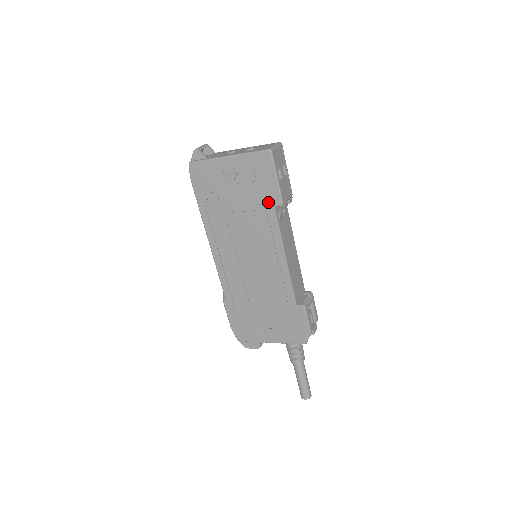
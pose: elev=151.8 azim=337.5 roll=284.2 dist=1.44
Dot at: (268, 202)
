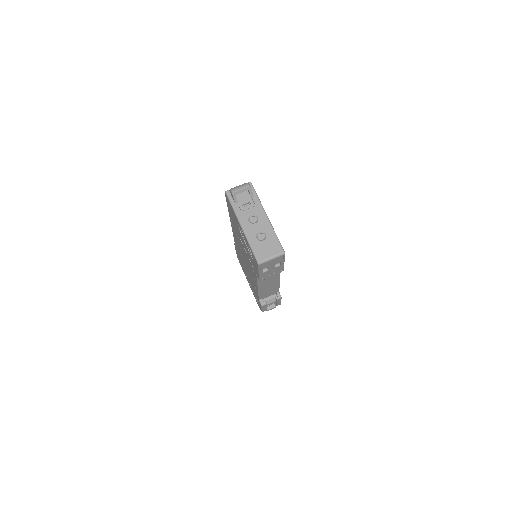
Dot at: (254, 268)
